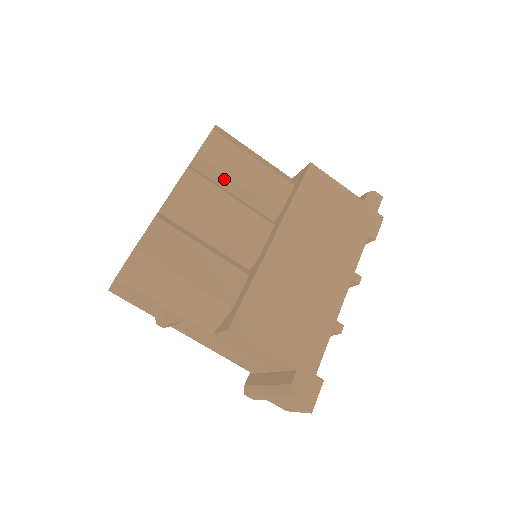
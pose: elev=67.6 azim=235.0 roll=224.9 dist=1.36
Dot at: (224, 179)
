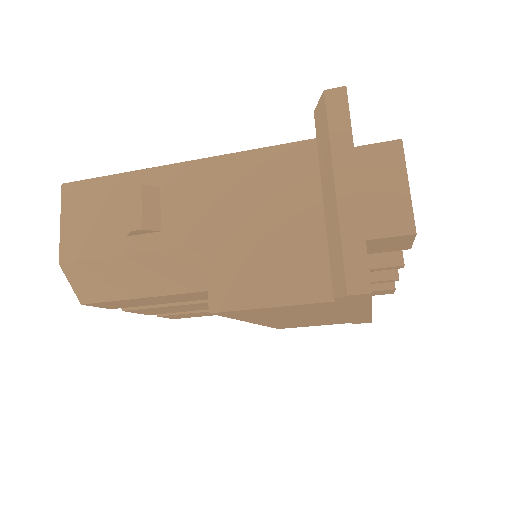
Dot at: occluded
